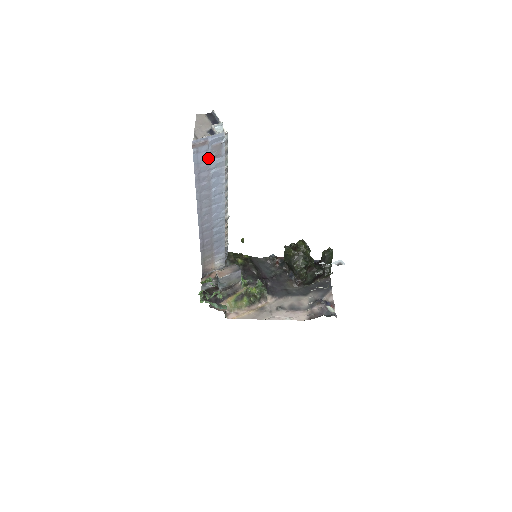
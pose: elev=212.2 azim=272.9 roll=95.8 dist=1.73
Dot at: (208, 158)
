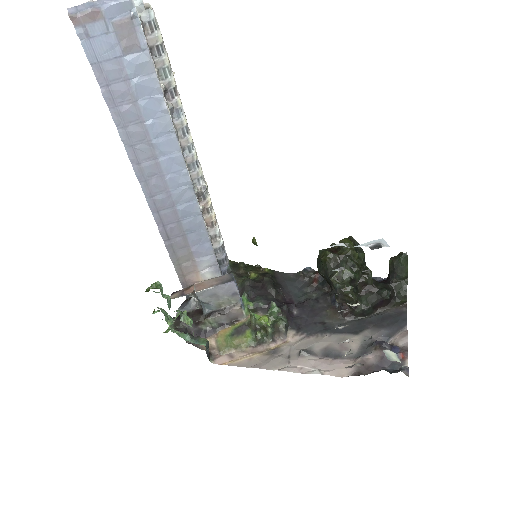
Dot at: (115, 52)
